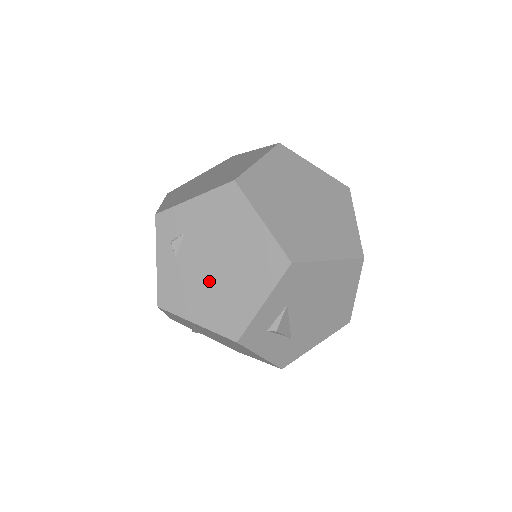
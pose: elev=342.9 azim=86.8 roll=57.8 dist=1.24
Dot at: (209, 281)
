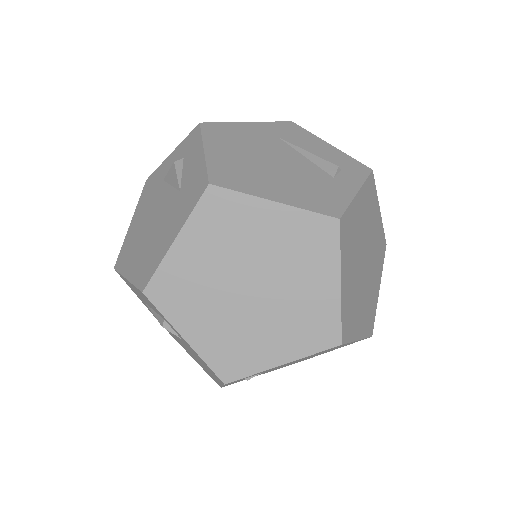
Dot at: occluded
